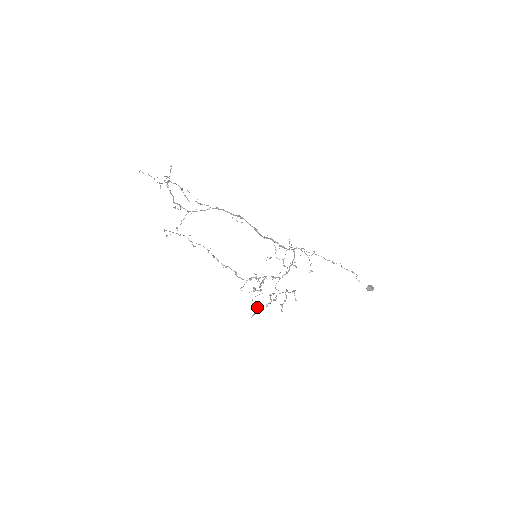
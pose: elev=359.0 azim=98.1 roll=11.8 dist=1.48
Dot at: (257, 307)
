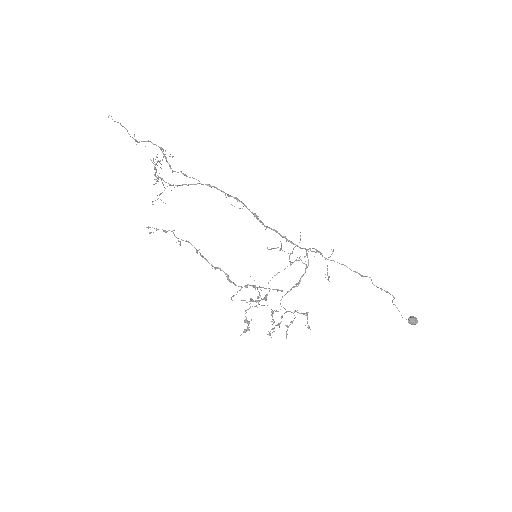
Dot at: occluded
